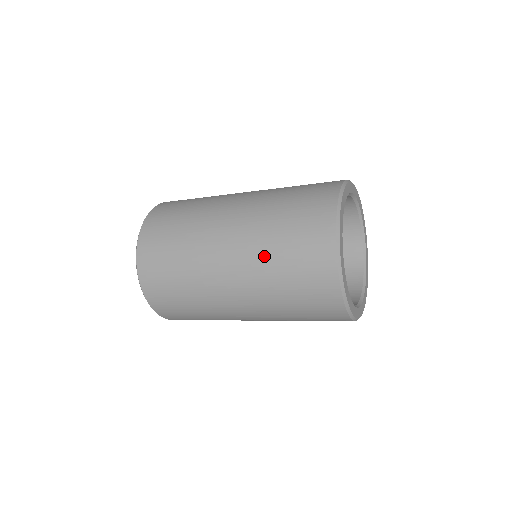
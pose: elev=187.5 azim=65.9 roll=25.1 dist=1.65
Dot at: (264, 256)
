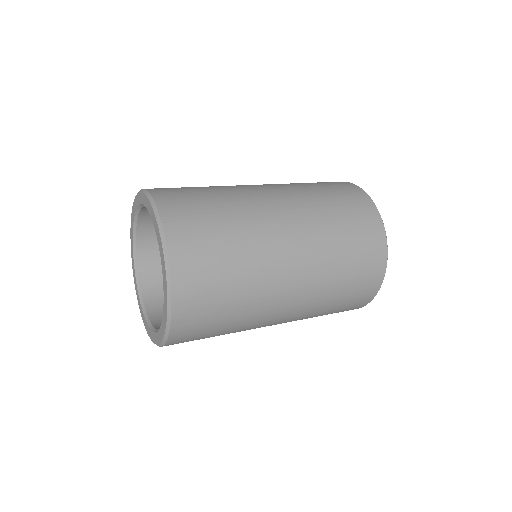
Dot at: occluded
